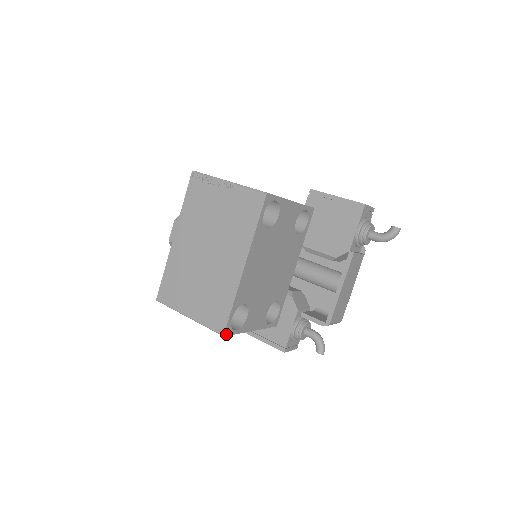
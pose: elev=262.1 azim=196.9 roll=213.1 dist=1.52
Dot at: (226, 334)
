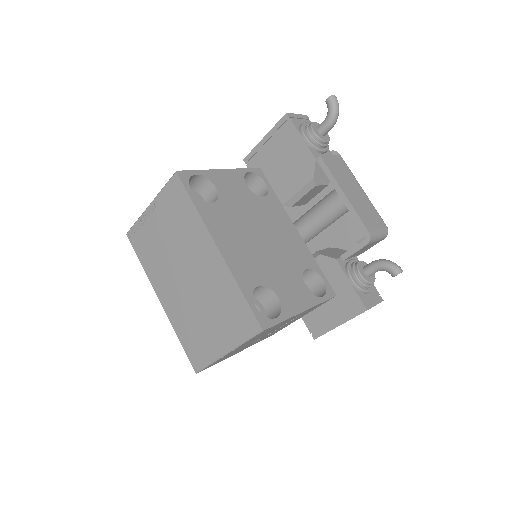
Dot at: (265, 327)
